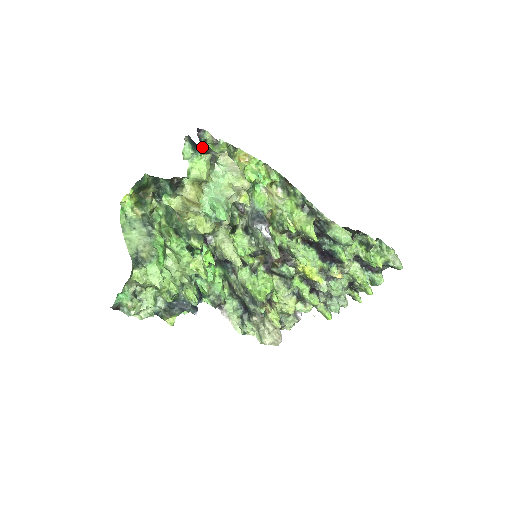
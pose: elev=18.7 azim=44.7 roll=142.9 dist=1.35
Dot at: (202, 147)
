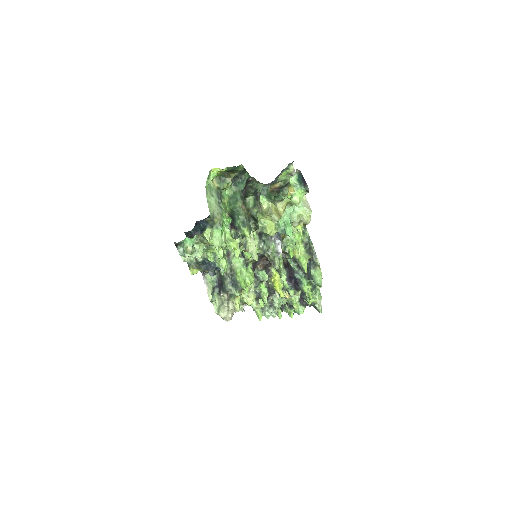
Dot at: occluded
